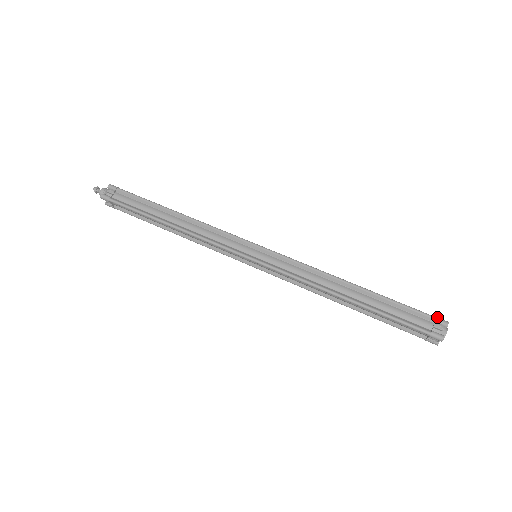
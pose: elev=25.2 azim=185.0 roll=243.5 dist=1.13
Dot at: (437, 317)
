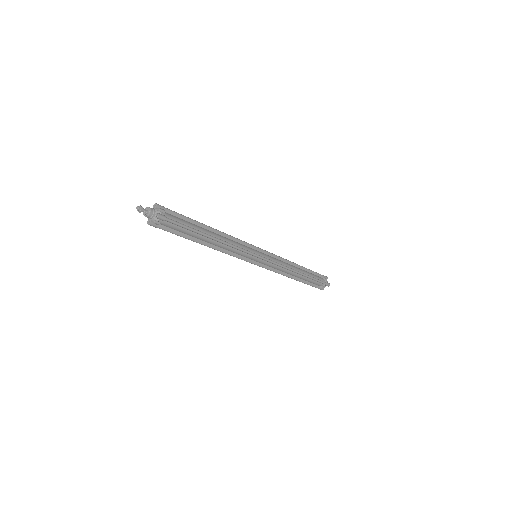
Dot at: (323, 275)
